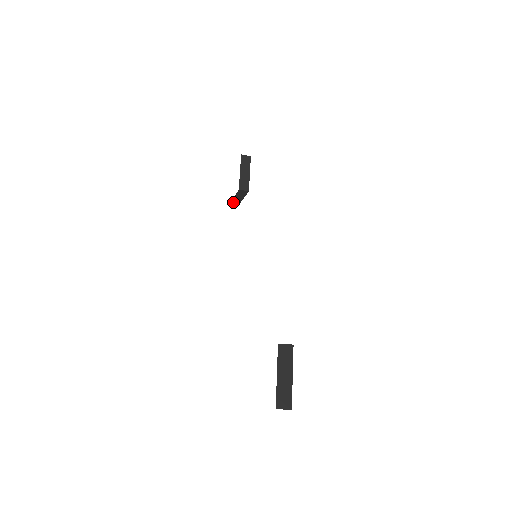
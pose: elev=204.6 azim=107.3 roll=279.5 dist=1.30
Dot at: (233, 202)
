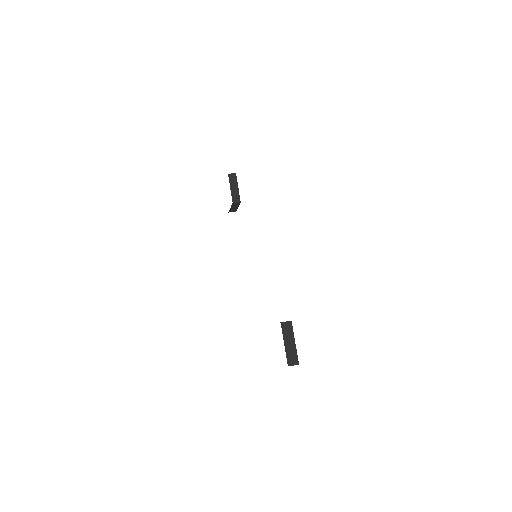
Dot at: (231, 211)
